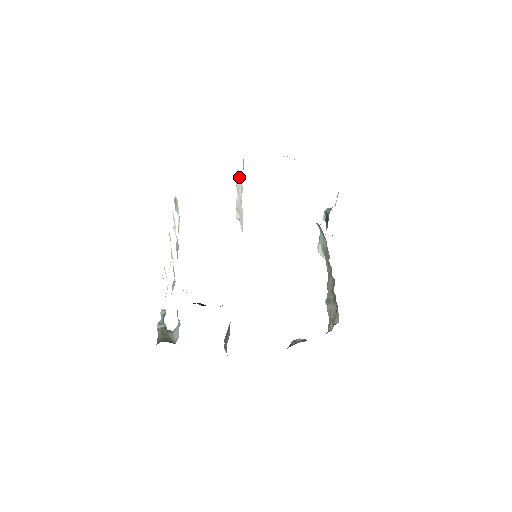
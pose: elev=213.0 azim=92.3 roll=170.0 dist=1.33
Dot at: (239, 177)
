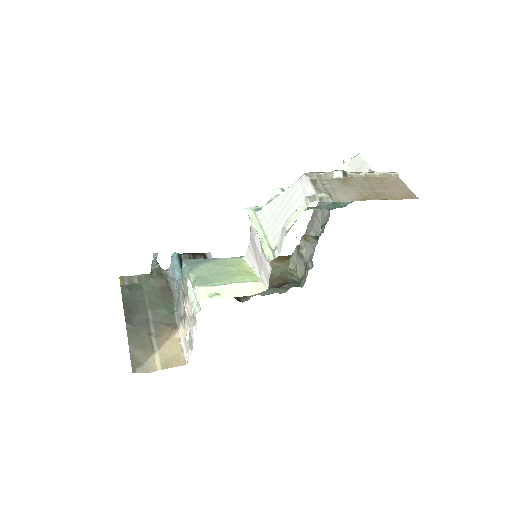
Dot at: (268, 263)
